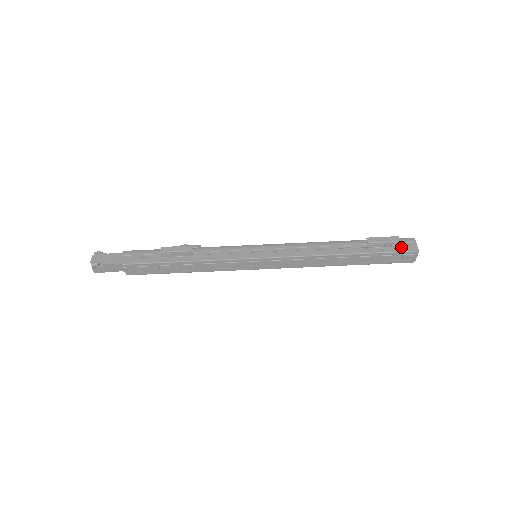
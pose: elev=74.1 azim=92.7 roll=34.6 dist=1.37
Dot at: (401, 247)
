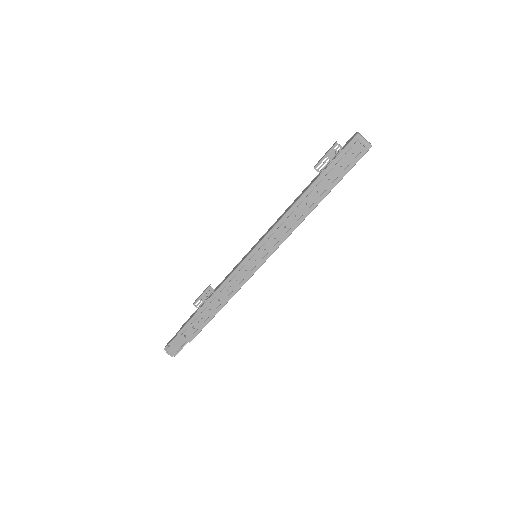
Dot at: (344, 146)
